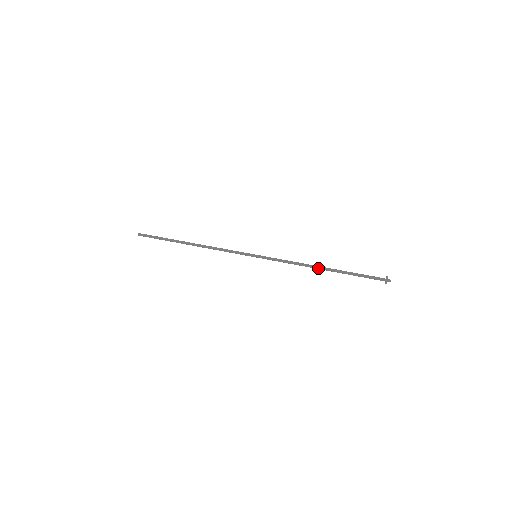
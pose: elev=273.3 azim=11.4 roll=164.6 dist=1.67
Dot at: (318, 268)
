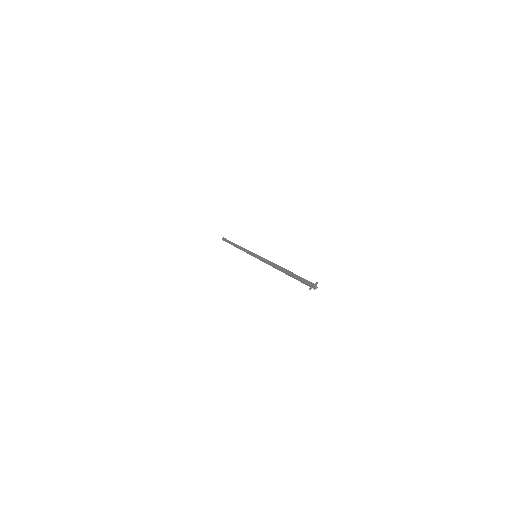
Dot at: (278, 268)
